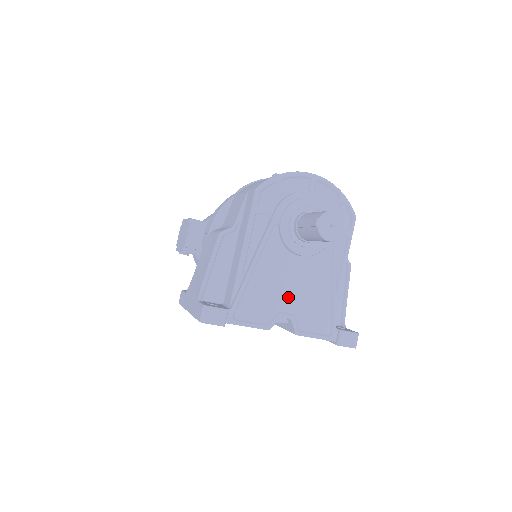
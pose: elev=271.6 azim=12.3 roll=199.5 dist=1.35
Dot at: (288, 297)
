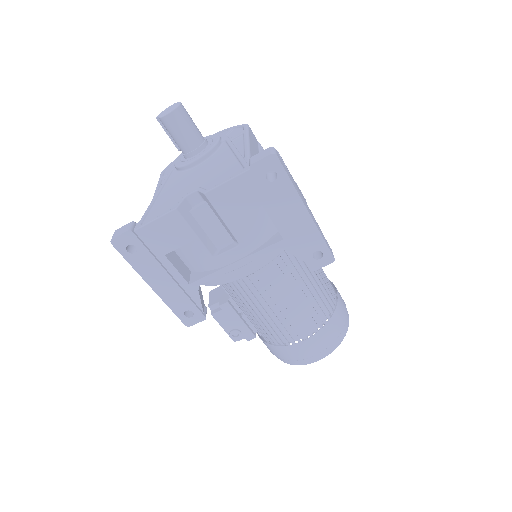
Dot at: (192, 185)
